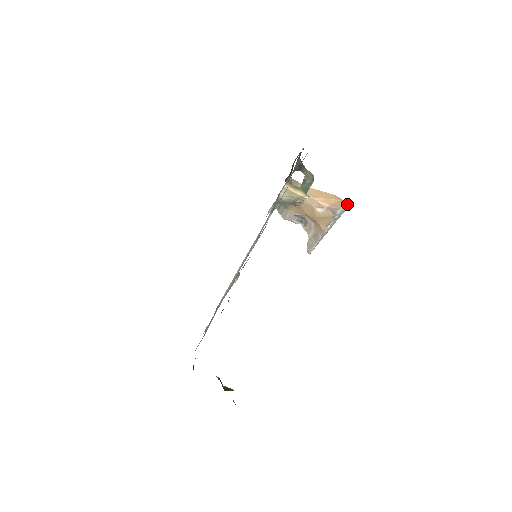
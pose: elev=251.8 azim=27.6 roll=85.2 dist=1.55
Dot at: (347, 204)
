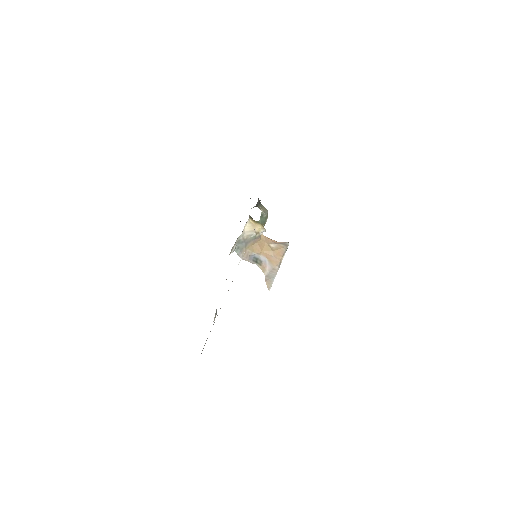
Dot at: occluded
